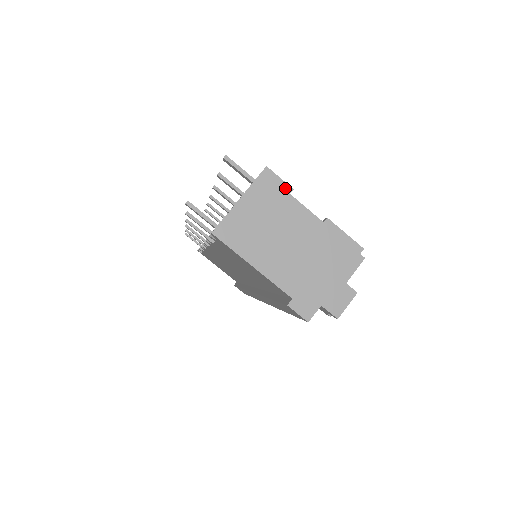
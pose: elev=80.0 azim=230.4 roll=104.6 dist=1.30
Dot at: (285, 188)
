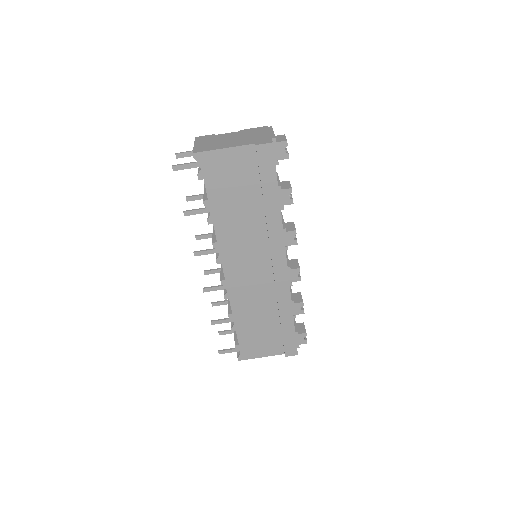
Dot at: (211, 135)
